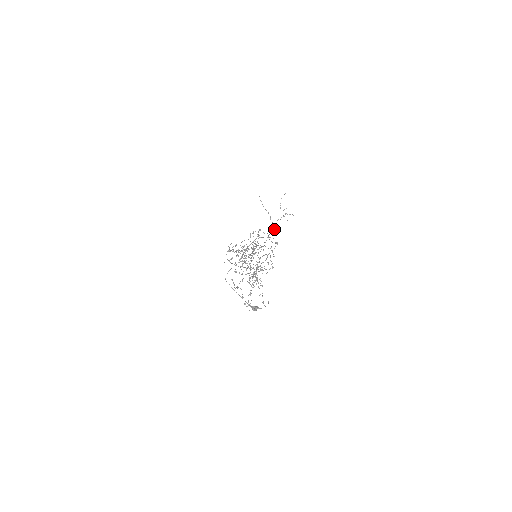
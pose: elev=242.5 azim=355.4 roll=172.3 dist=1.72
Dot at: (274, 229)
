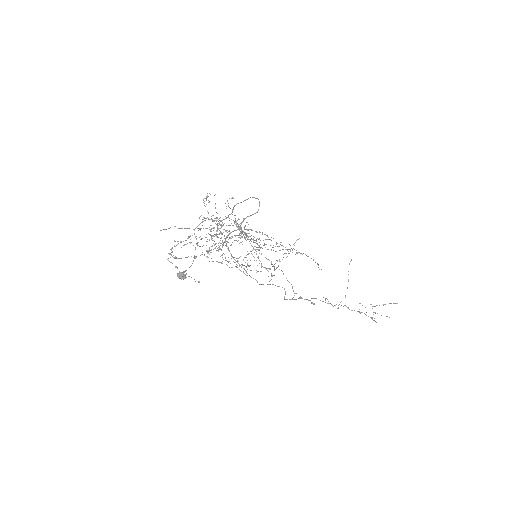
Dot at: (306, 255)
